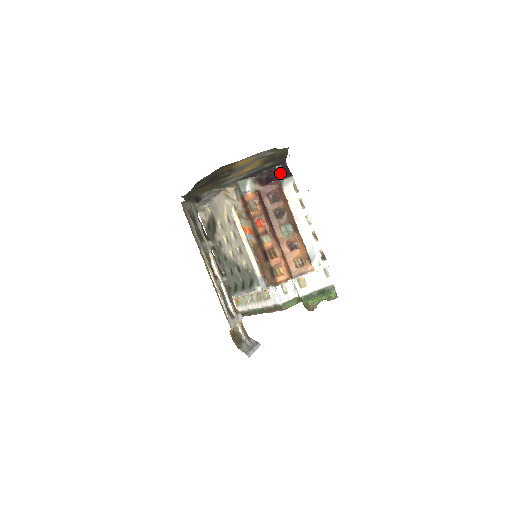
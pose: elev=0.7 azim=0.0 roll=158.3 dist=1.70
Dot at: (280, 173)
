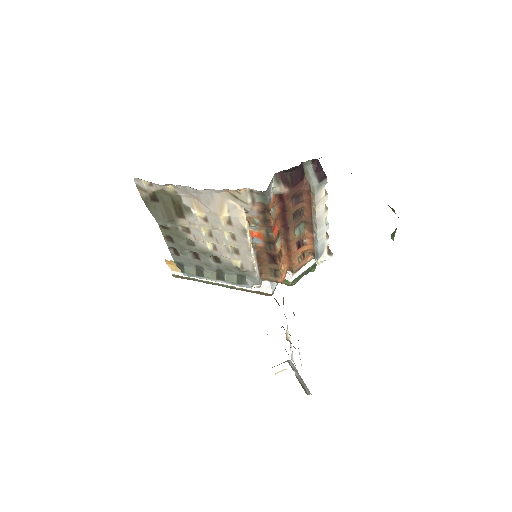
Dot at: (310, 170)
